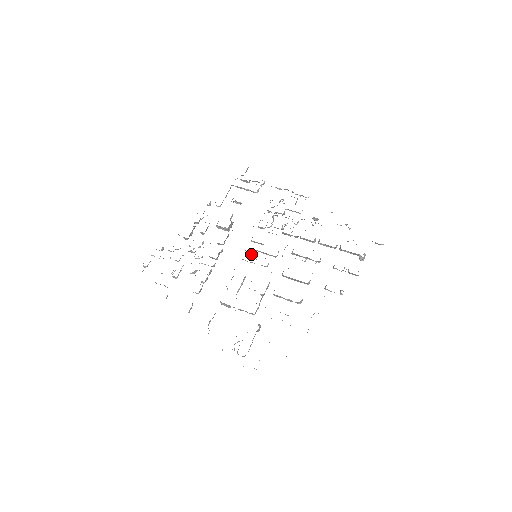
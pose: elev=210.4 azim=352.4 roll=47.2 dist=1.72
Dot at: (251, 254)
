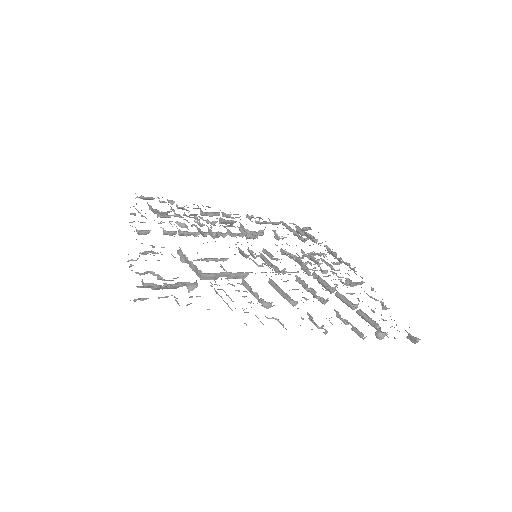
Dot at: (252, 253)
